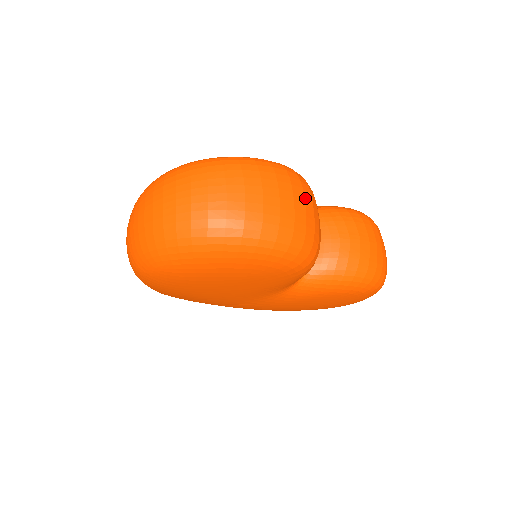
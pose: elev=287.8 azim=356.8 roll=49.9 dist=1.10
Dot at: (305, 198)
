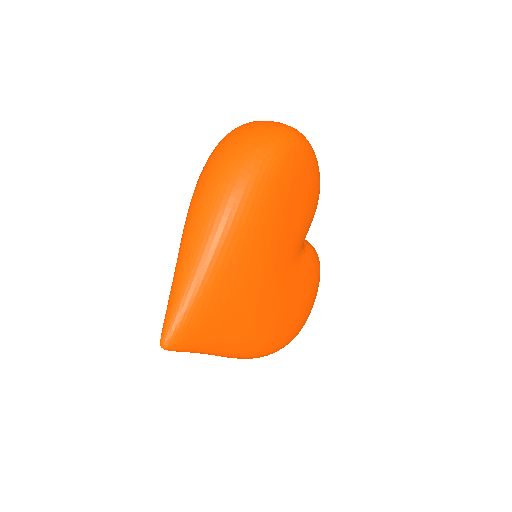
Dot at: occluded
